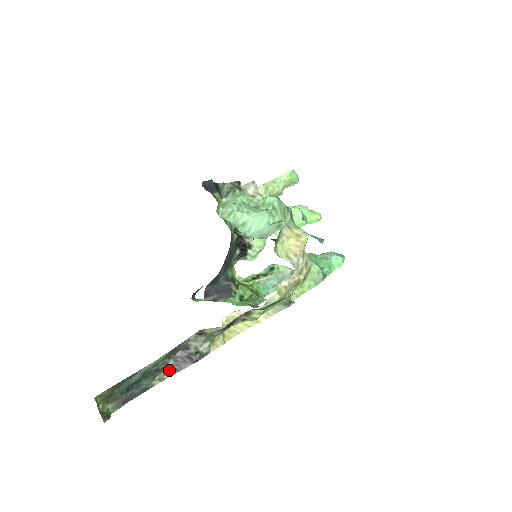
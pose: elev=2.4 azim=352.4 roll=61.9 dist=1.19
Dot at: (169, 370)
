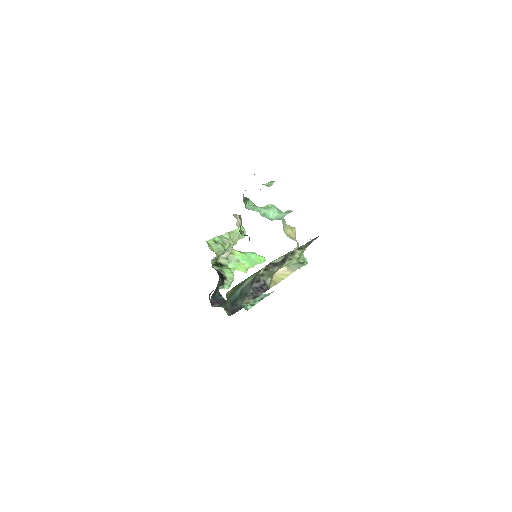
Dot at: (251, 296)
